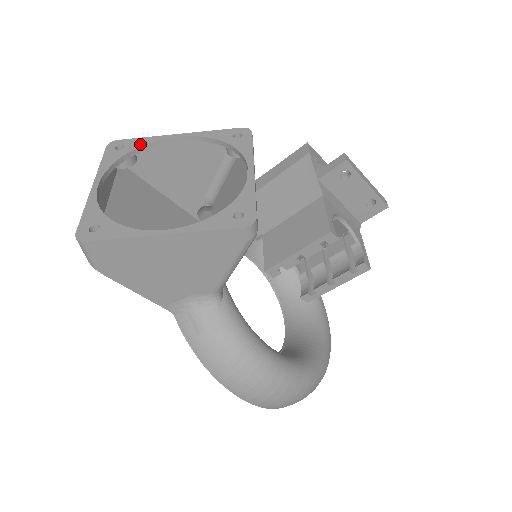
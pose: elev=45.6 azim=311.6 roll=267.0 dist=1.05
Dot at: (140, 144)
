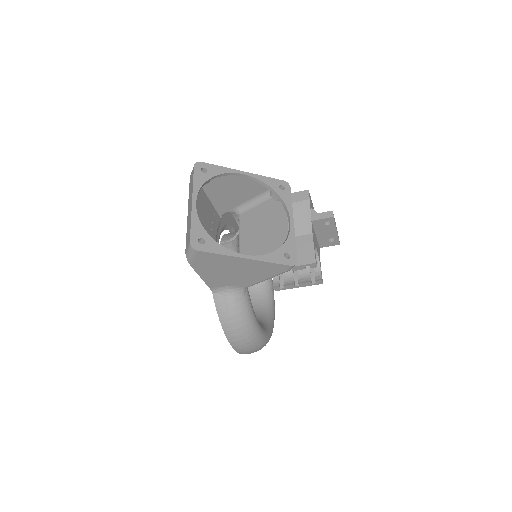
Dot at: (218, 172)
